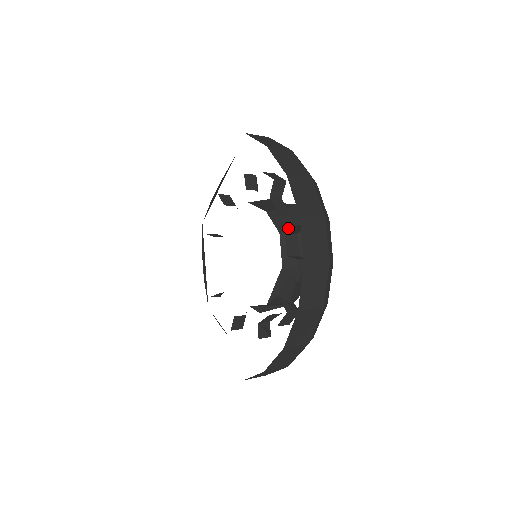
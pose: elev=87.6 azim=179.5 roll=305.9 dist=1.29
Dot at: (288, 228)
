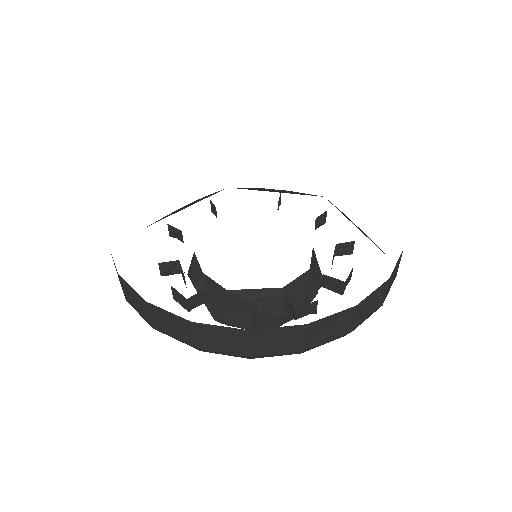
Dot at: (314, 276)
